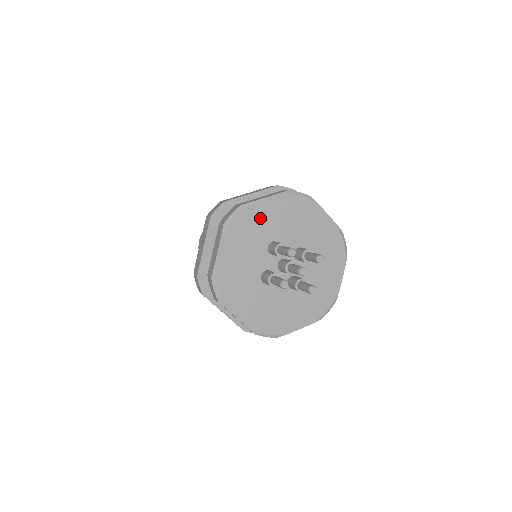
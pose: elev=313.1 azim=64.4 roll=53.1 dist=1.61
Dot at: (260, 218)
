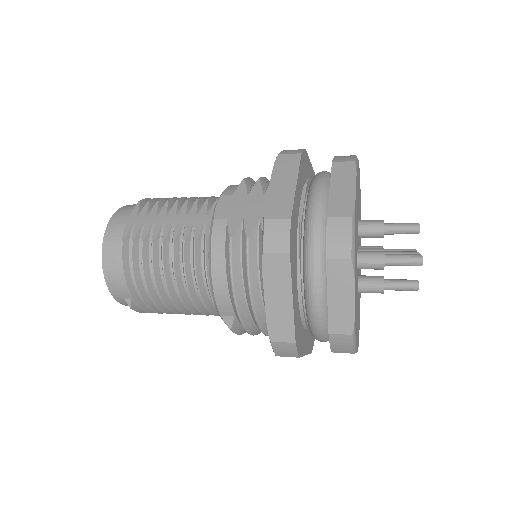
Dot at: (358, 185)
